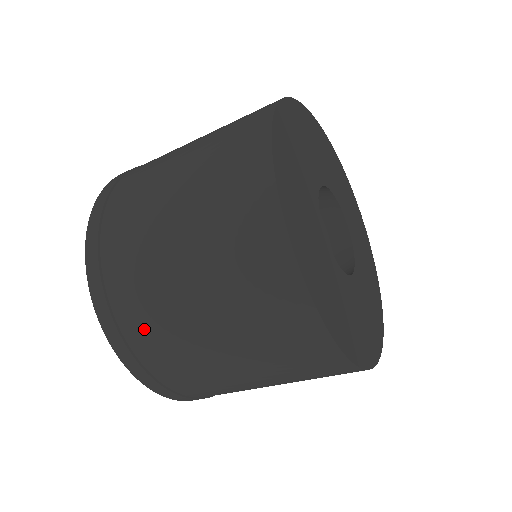
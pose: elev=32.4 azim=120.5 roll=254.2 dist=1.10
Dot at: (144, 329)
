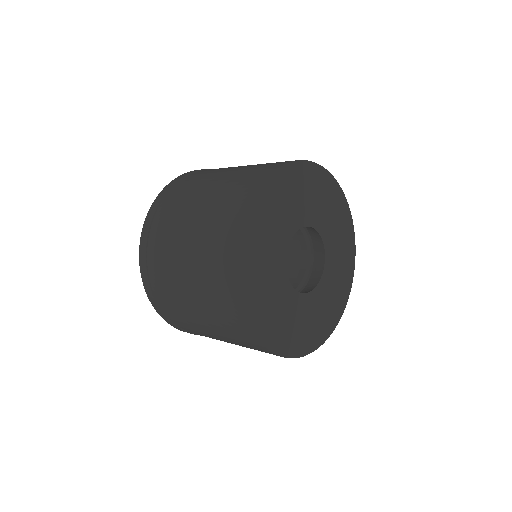
Dot at: (159, 276)
